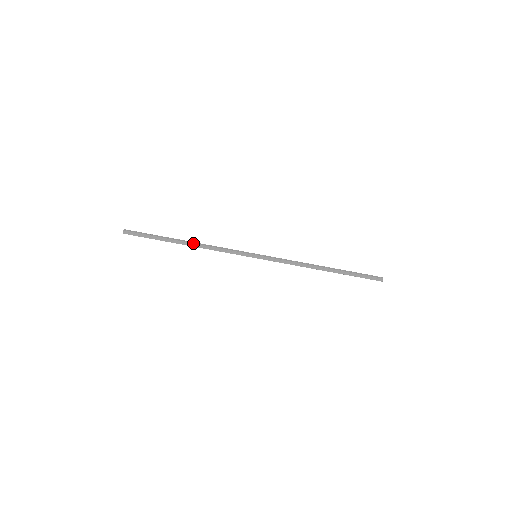
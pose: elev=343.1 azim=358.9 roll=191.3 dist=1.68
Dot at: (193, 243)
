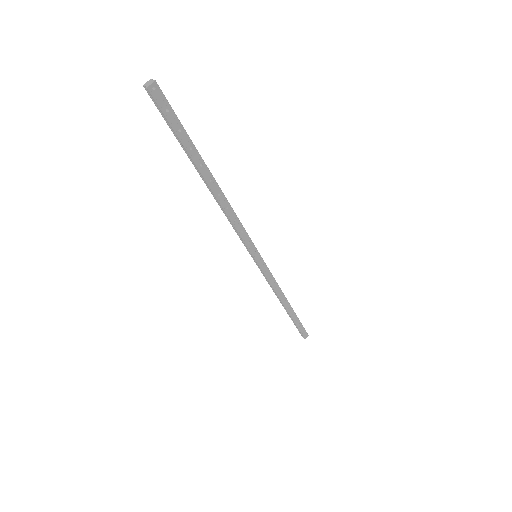
Dot at: (216, 196)
